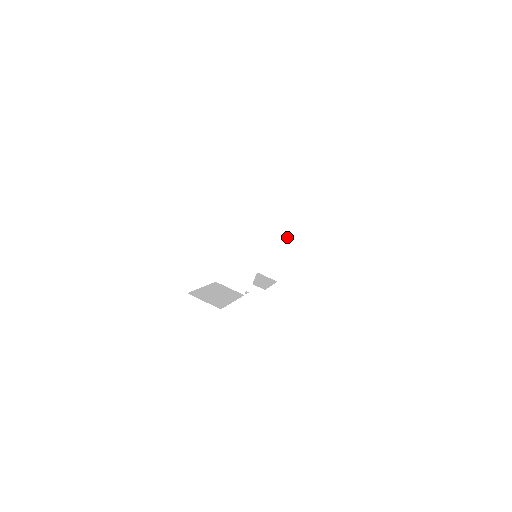
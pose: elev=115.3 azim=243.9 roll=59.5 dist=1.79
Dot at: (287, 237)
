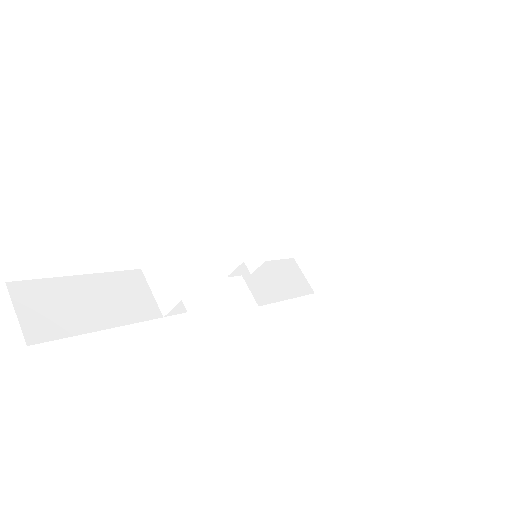
Dot at: (361, 242)
